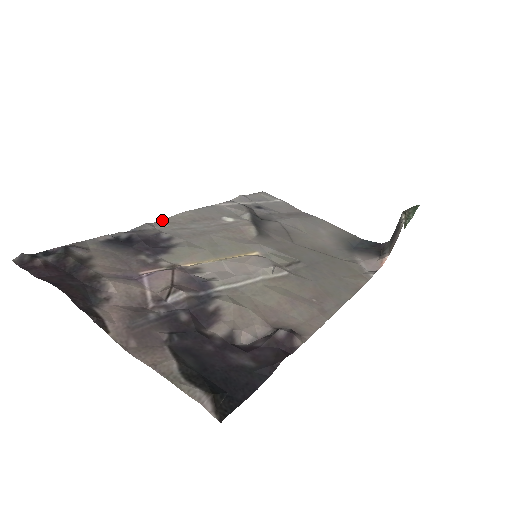
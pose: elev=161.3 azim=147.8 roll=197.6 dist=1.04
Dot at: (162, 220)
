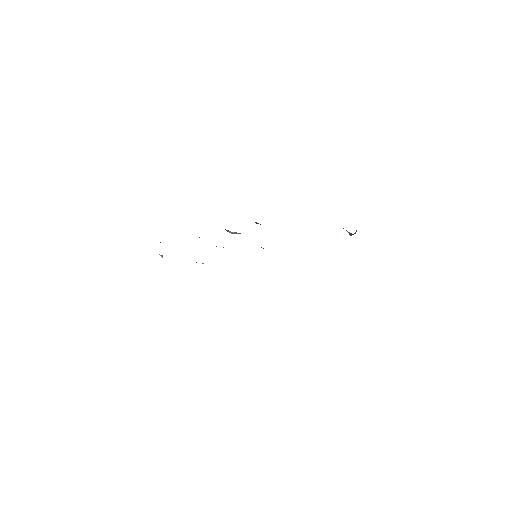
Dot at: occluded
